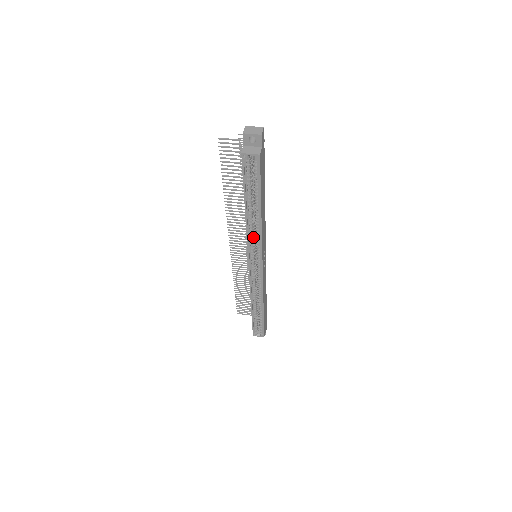
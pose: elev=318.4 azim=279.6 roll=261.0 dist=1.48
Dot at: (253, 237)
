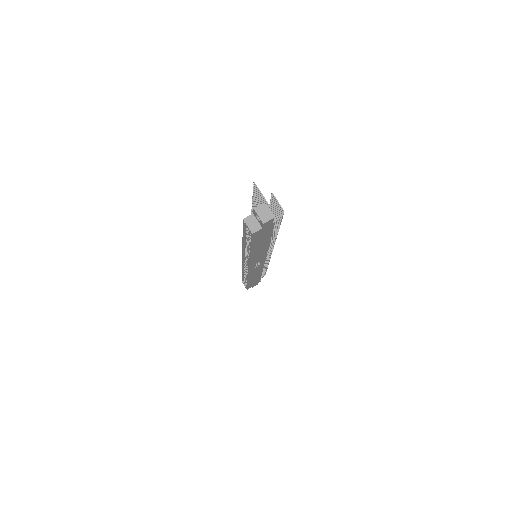
Dot at: (248, 252)
